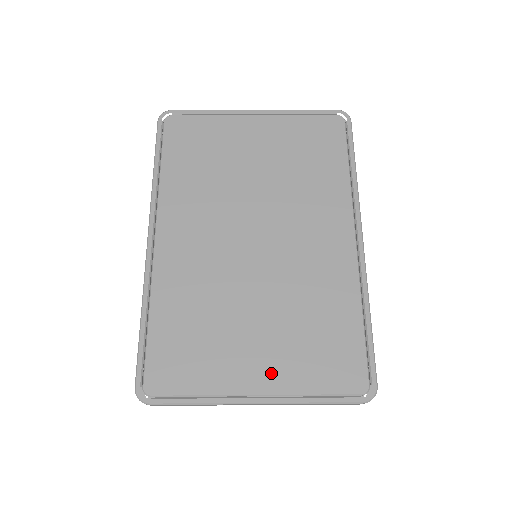
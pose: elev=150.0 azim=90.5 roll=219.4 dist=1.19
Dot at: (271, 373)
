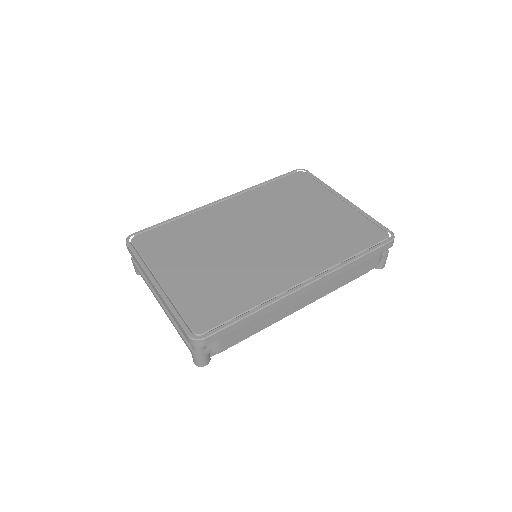
Dot at: (177, 282)
